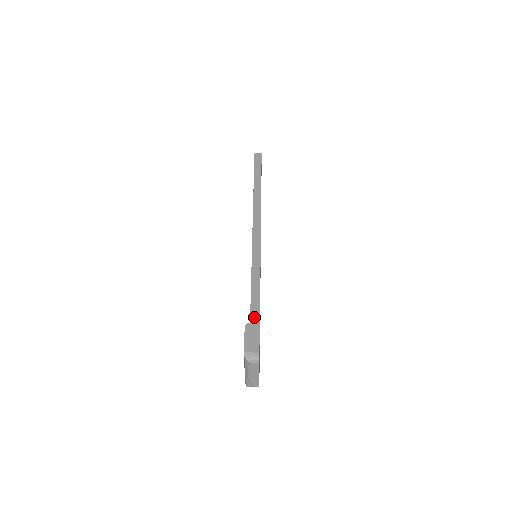
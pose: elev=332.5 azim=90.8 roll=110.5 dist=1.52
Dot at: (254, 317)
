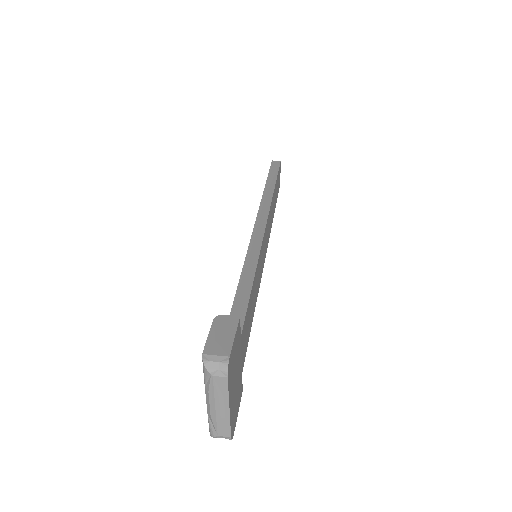
Dot at: occluded
